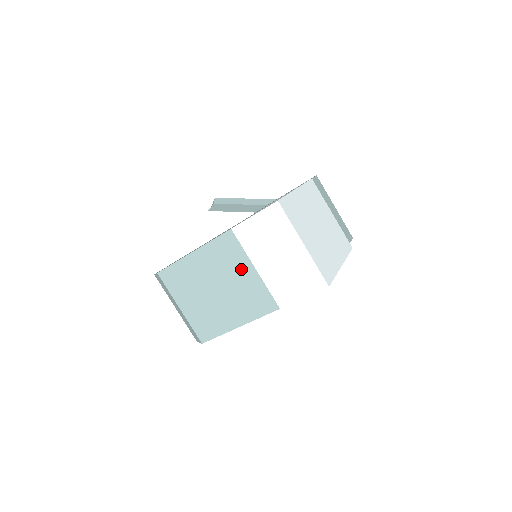
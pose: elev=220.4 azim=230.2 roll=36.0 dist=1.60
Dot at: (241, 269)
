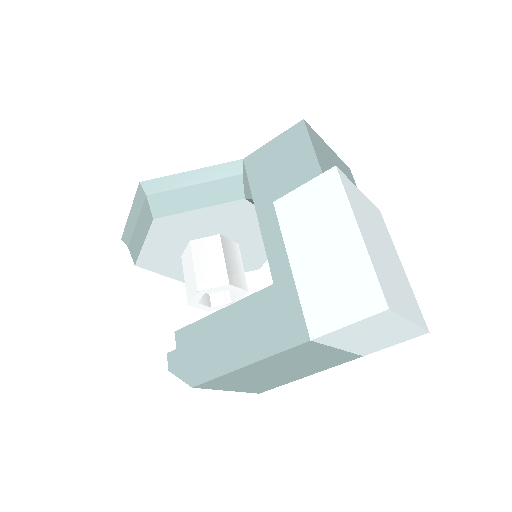
Dot at: (319, 354)
